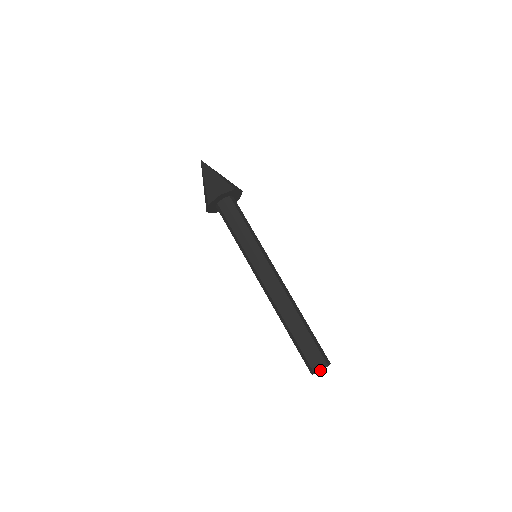
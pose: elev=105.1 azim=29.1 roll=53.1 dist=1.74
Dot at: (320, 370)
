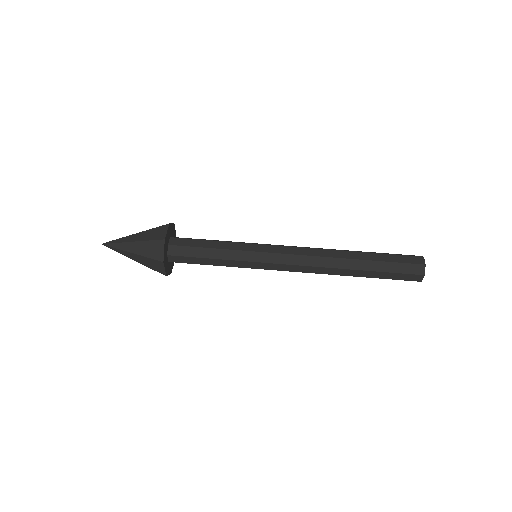
Dot at: (423, 258)
